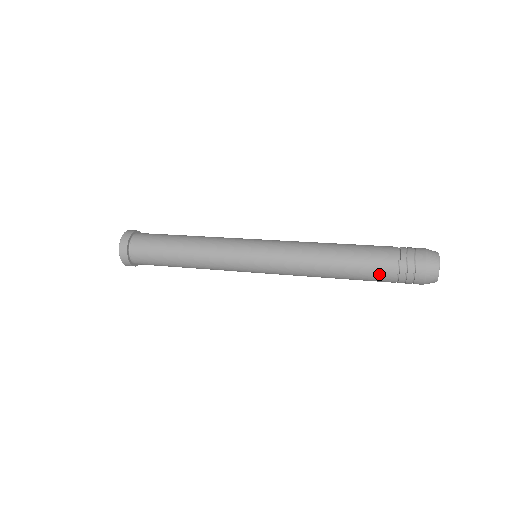
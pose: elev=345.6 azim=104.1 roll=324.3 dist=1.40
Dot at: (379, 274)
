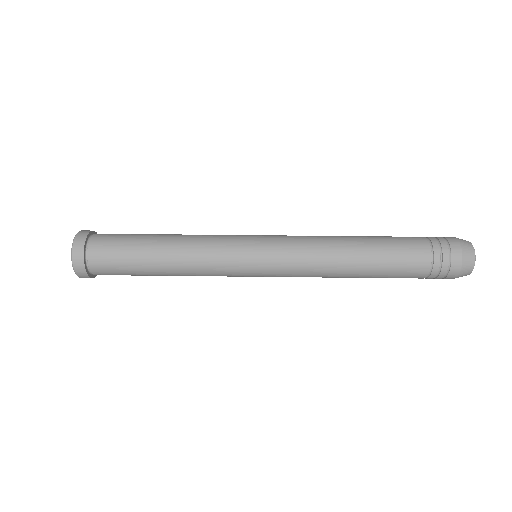
Dot at: (407, 276)
